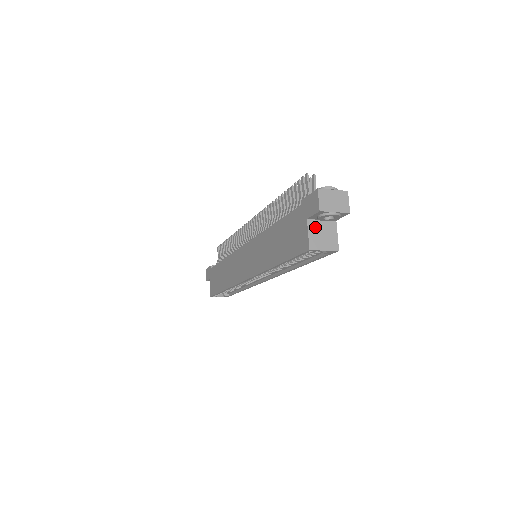
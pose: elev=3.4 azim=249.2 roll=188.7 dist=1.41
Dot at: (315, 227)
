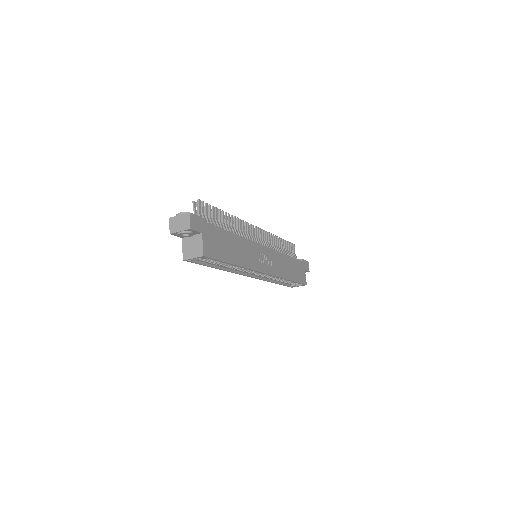
Dot at: (187, 242)
